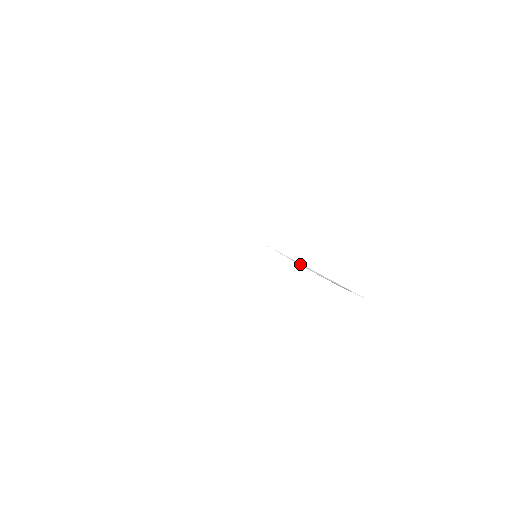
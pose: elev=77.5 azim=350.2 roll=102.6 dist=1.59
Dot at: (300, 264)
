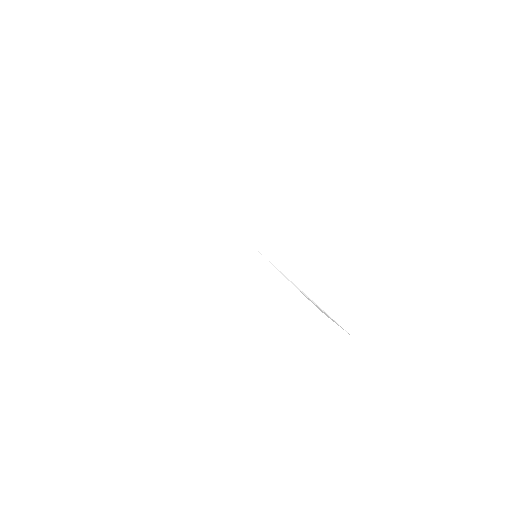
Dot at: (289, 280)
